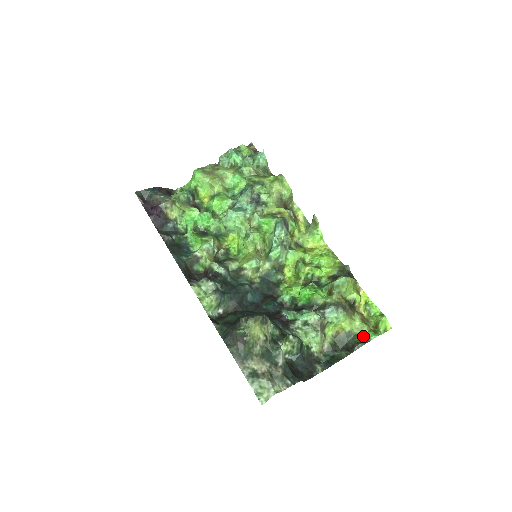
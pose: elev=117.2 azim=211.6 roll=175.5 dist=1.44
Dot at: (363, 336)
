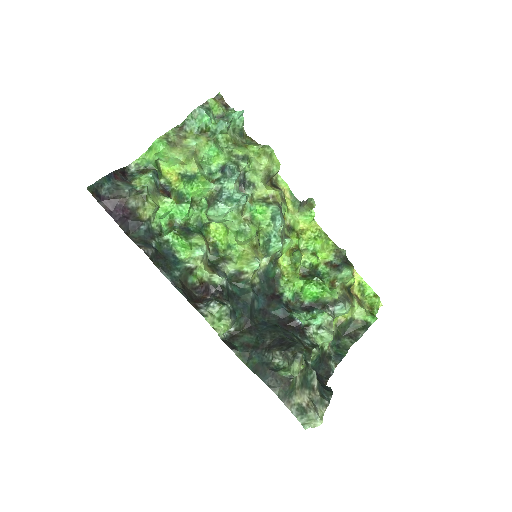
Dot at: (364, 322)
